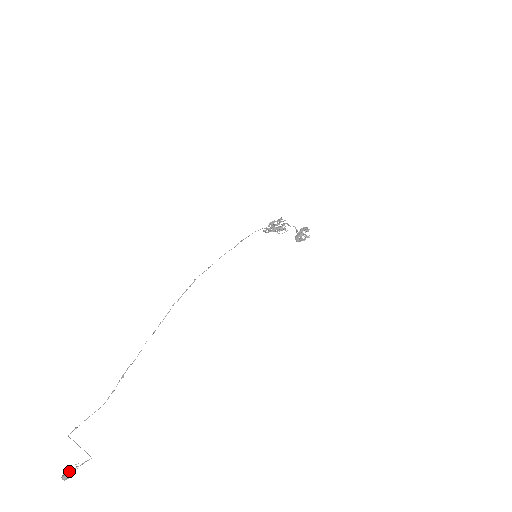
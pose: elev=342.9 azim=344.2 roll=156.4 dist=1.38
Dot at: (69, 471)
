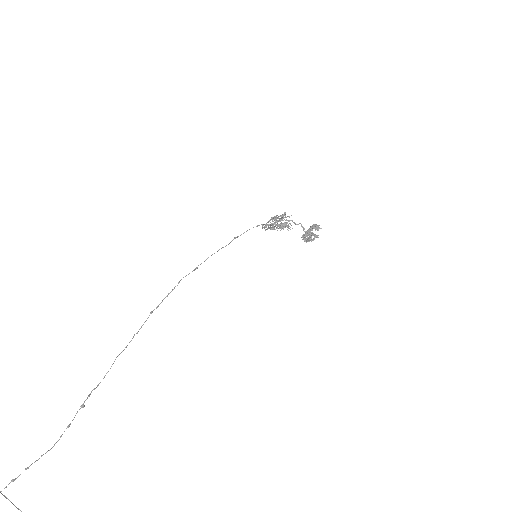
Dot at: out of frame
